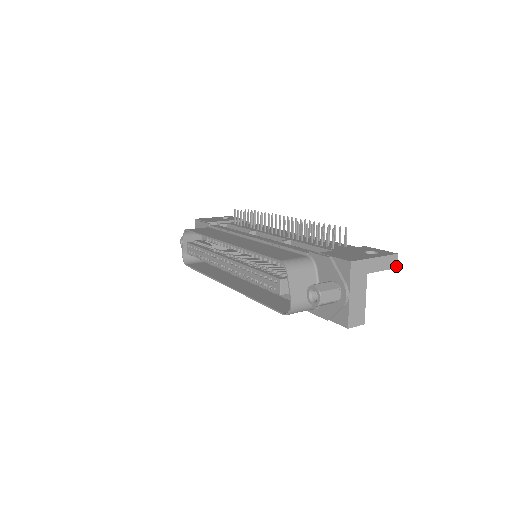
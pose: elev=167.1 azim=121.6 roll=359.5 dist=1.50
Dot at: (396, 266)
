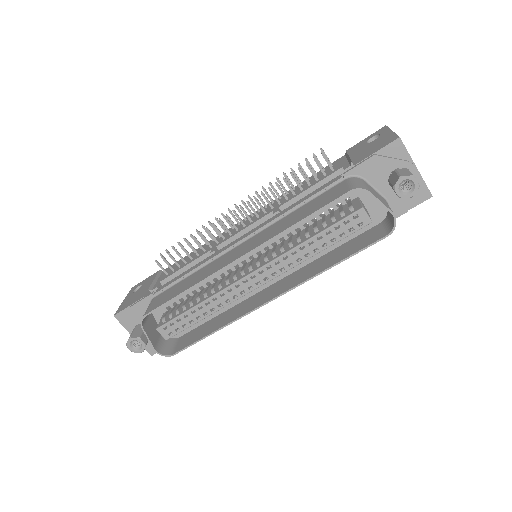
Dot at: occluded
